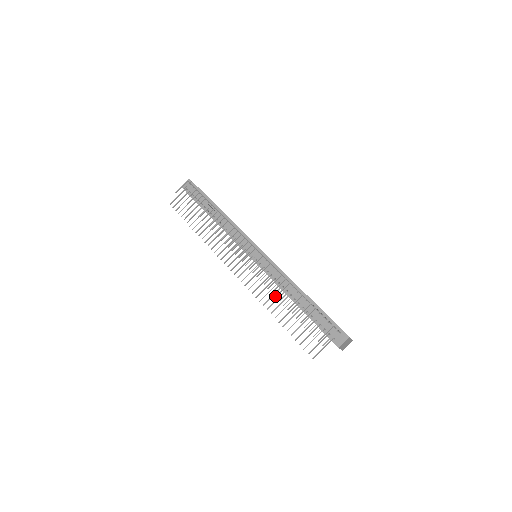
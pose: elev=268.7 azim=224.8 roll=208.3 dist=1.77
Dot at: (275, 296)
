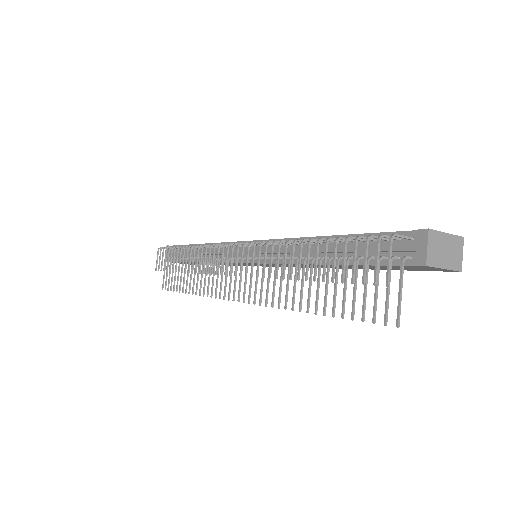
Dot at: occluded
